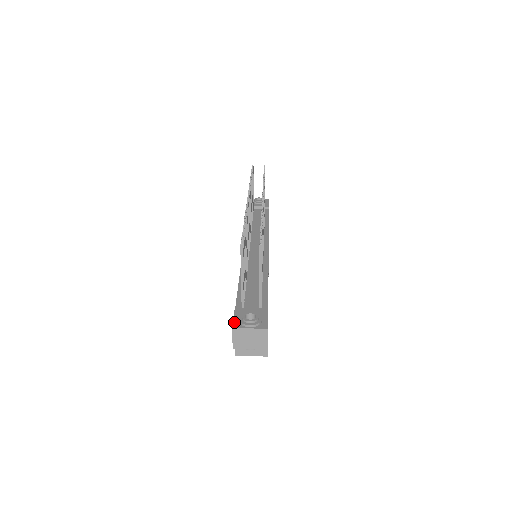
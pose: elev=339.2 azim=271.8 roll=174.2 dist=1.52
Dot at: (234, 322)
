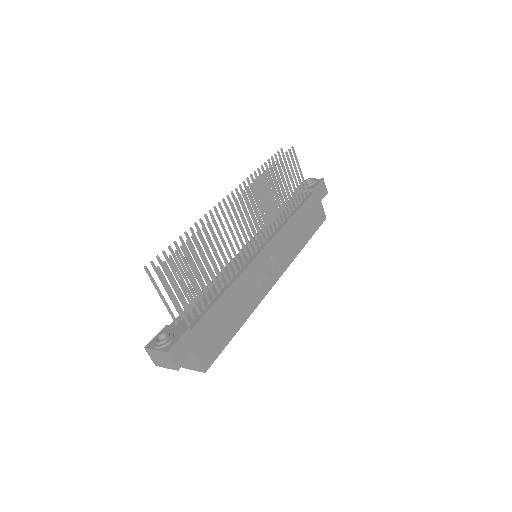
Dot at: (151, 341)
